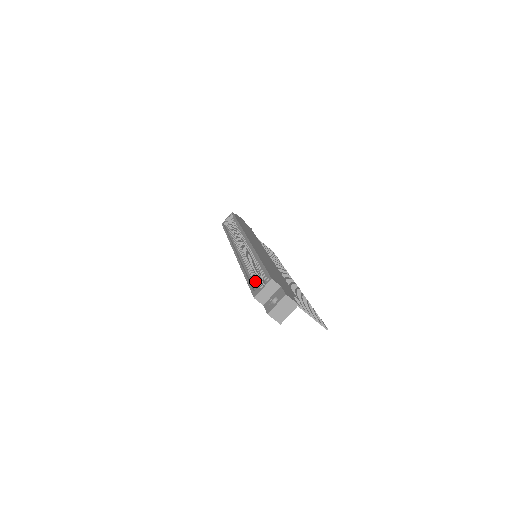
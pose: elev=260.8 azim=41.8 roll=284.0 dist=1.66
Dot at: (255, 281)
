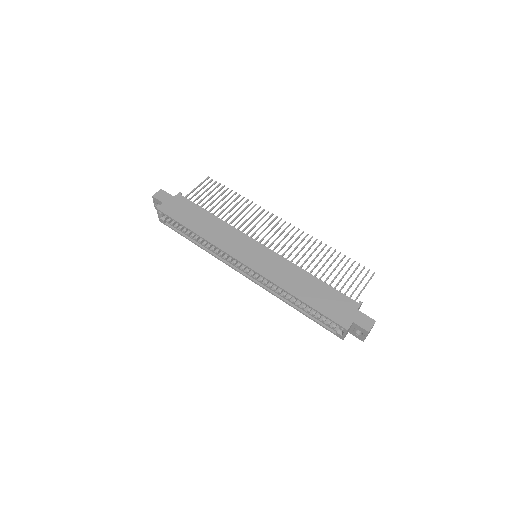
Dot at: (319, 318)
